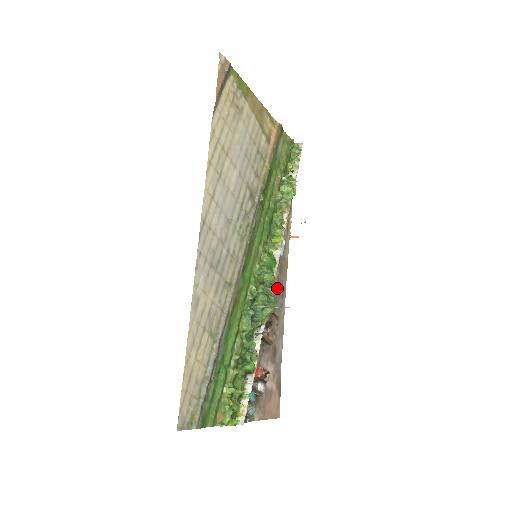
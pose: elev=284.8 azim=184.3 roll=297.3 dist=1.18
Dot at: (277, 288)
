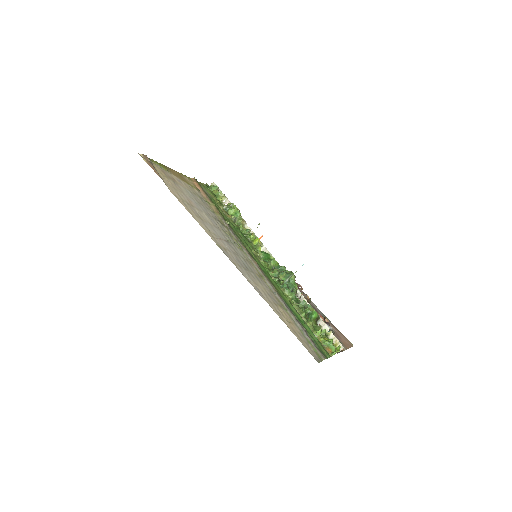
Dot at: occluded
